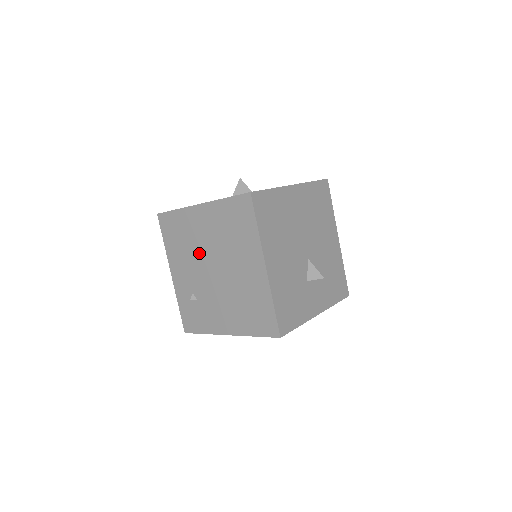
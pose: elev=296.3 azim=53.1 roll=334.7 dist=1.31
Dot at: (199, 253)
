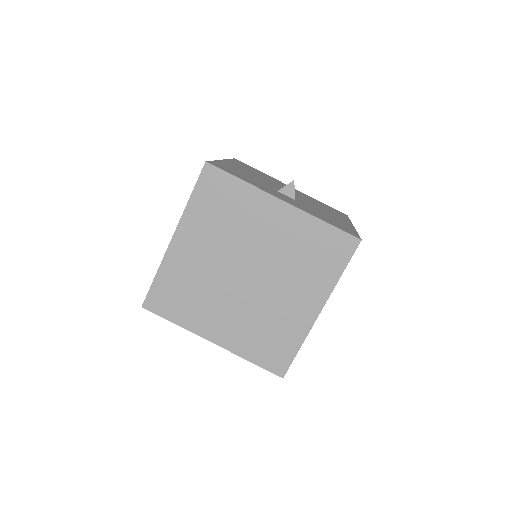
Dot at: occluded
